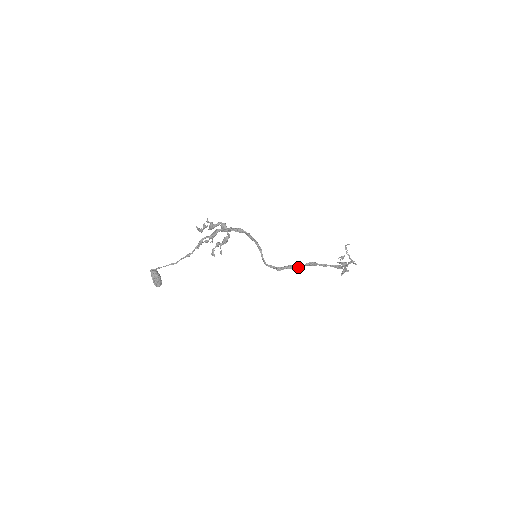
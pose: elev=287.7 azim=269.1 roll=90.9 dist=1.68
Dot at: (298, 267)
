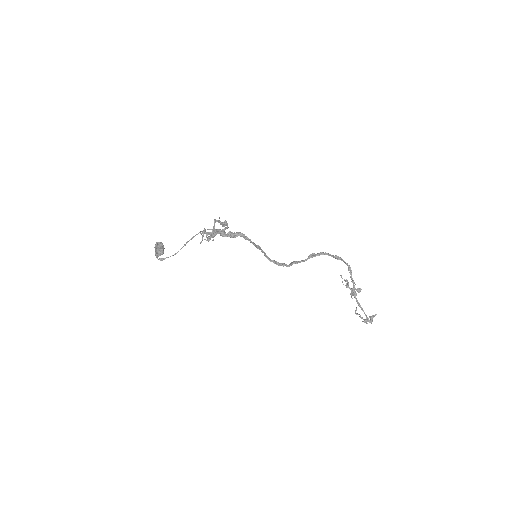
Dot at: (300, 261)
